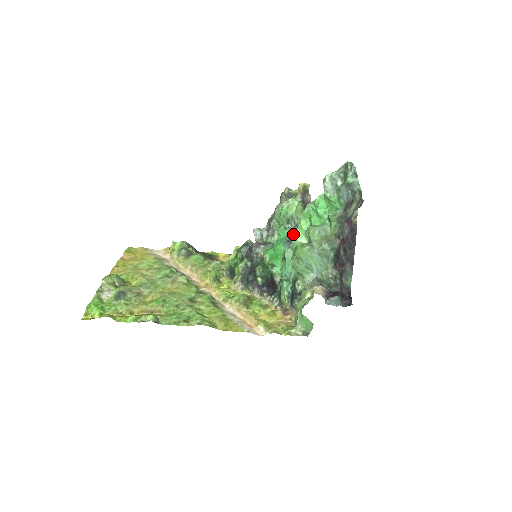
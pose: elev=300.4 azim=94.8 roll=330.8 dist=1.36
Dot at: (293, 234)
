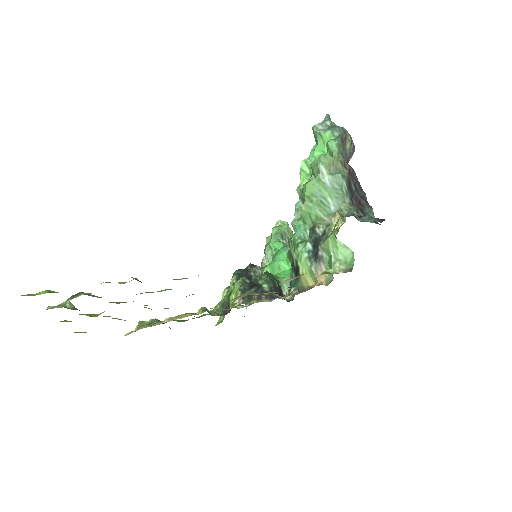
Dot at: (296, 189)
